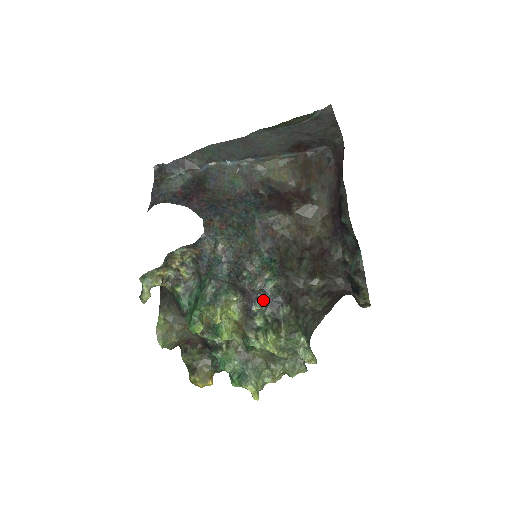
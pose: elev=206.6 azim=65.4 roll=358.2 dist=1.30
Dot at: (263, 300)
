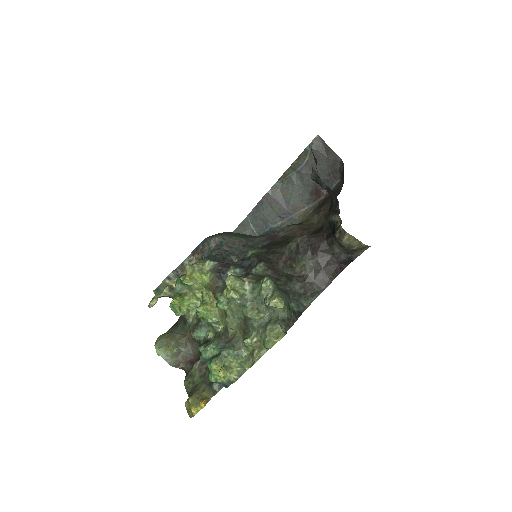
Dot at: (239, 265)
